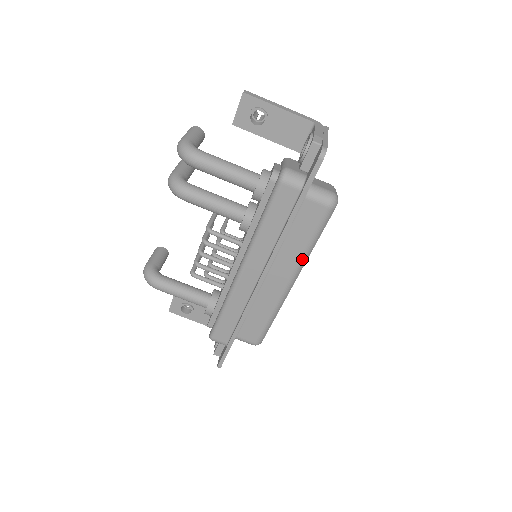
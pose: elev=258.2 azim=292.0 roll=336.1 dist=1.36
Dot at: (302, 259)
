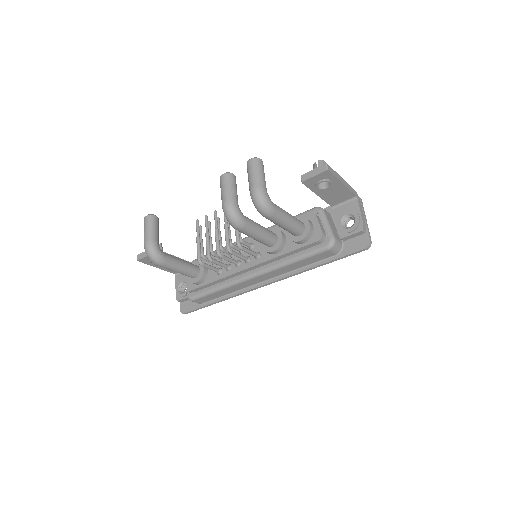
Dot at: occluded
